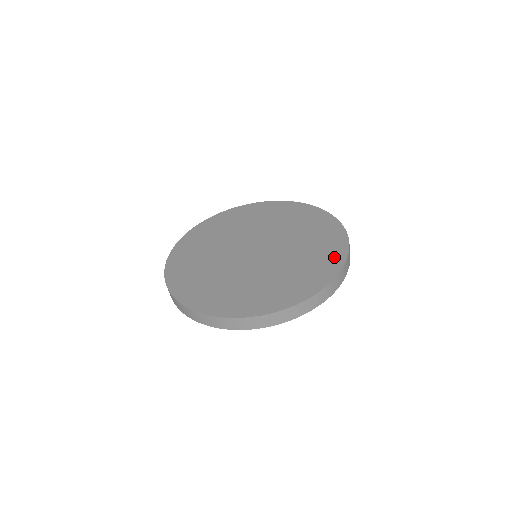
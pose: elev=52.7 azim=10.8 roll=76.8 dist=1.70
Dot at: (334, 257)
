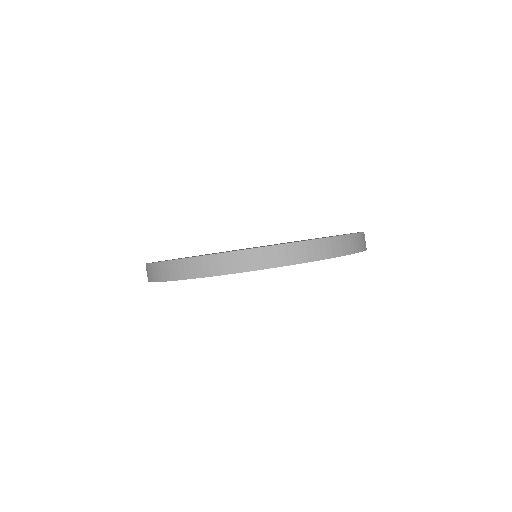
Dot at: occluded
